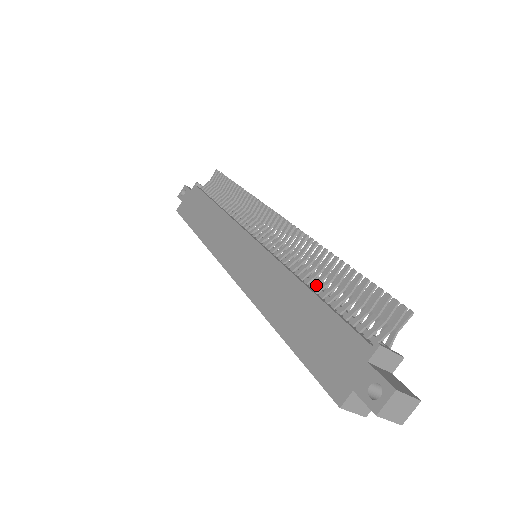
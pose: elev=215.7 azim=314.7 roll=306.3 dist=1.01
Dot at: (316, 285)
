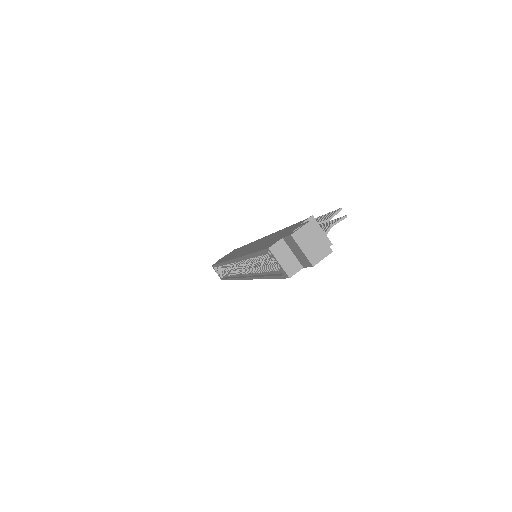
Dot at: occluded
